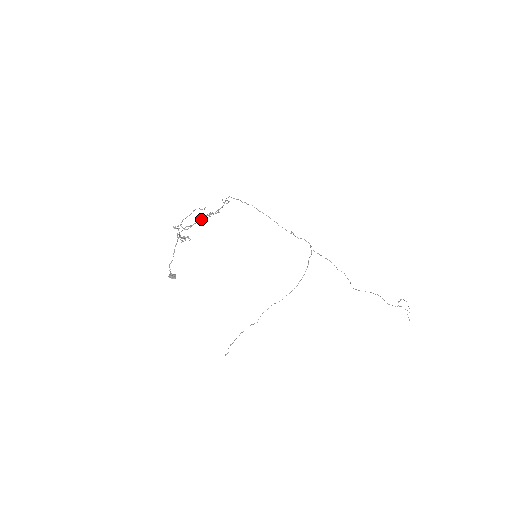
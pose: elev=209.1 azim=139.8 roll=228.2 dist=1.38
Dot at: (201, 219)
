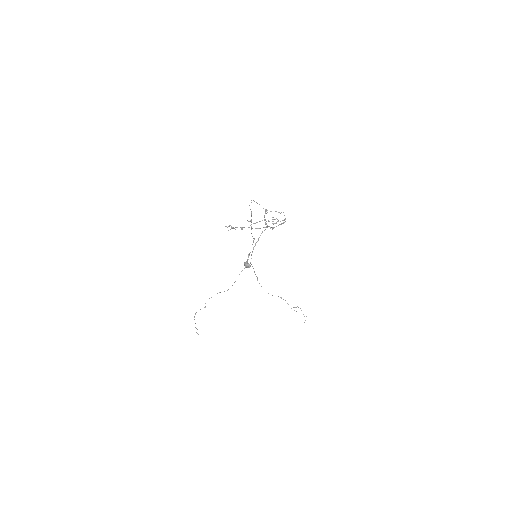
Dot at: (268, 221)
